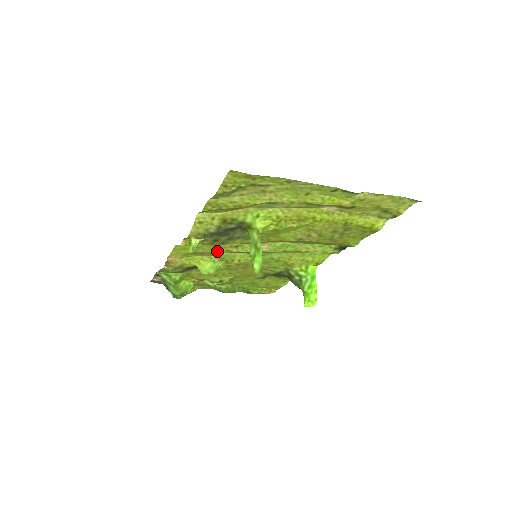
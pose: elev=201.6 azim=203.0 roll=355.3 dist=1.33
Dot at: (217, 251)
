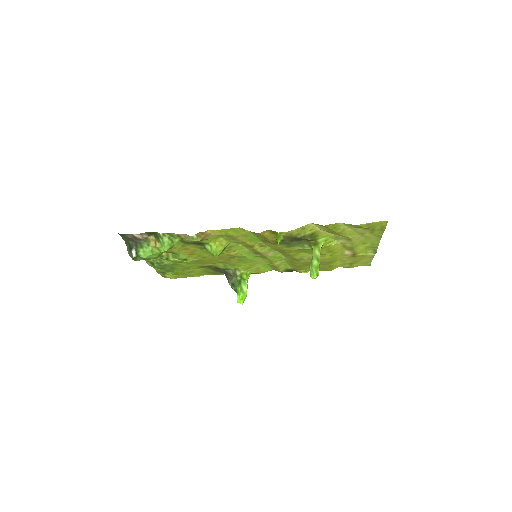
Dot at: (247, 243)
